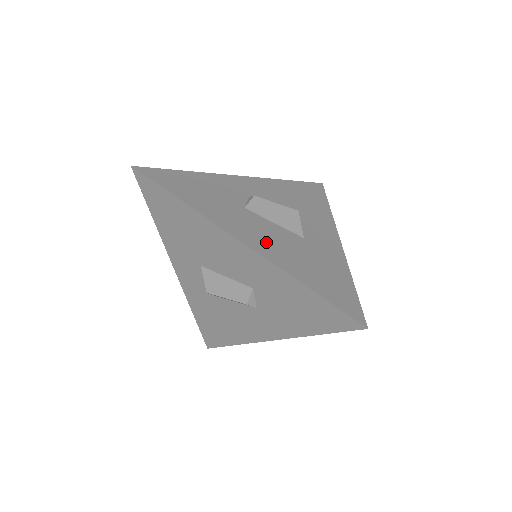
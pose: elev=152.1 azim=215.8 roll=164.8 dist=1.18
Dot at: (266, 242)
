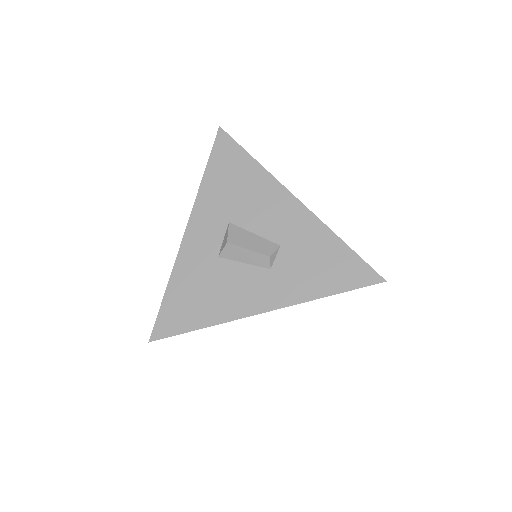
Dot at: occluded
